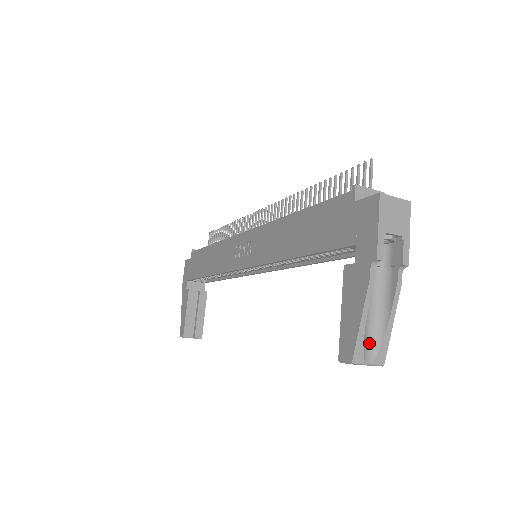
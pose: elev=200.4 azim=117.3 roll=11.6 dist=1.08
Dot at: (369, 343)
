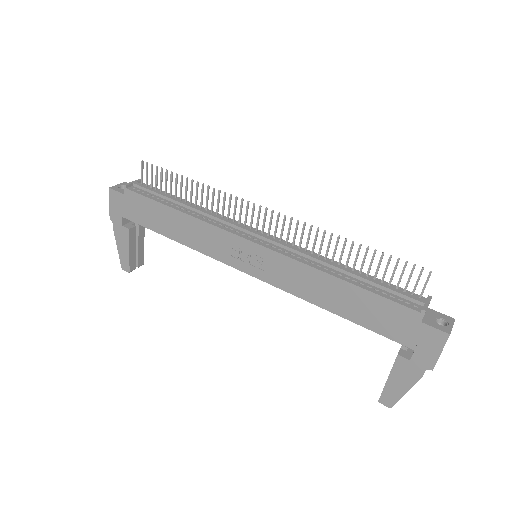
Dot at: occluded
